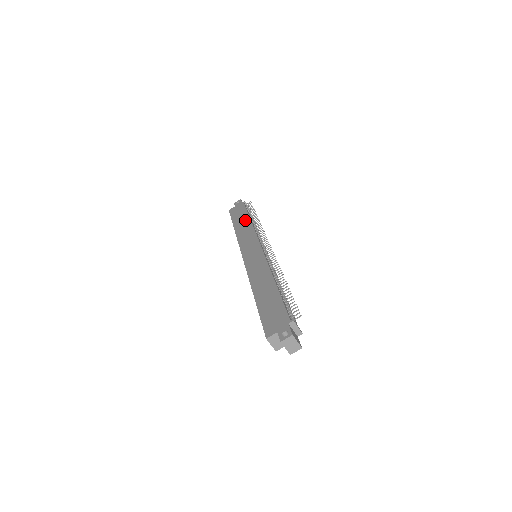
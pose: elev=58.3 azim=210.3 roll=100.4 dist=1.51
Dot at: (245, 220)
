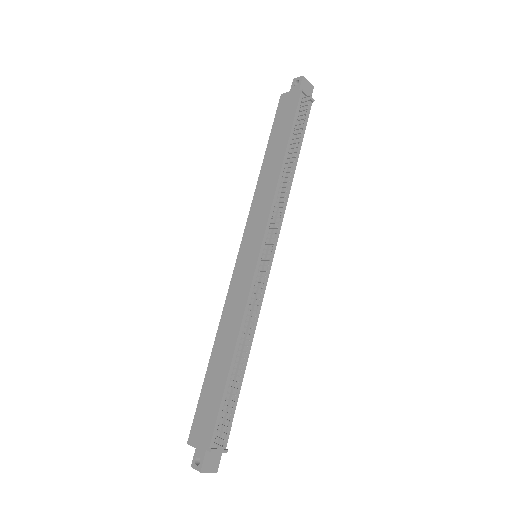
Dot at: (278, 155)
